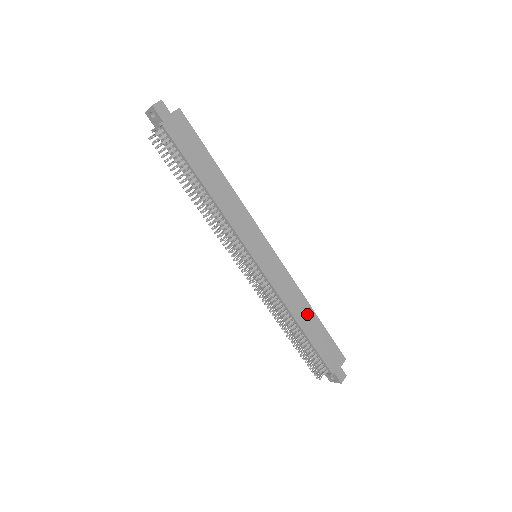
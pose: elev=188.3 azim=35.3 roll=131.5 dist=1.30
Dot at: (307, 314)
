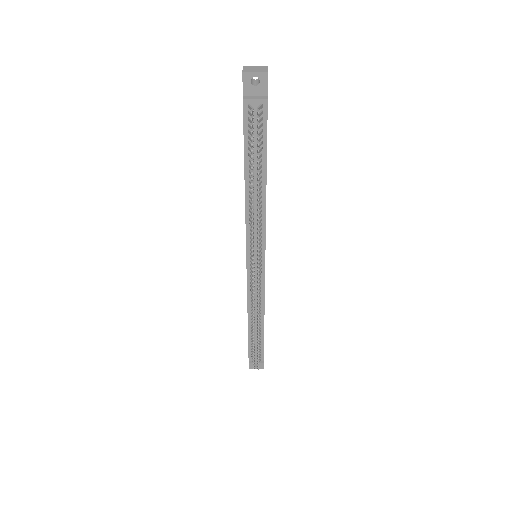
Dot at: occluded
